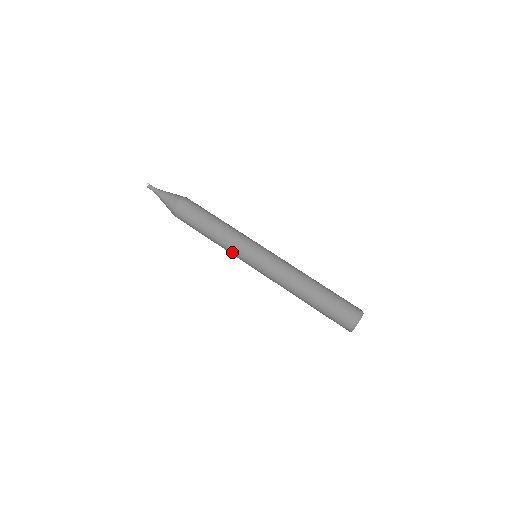
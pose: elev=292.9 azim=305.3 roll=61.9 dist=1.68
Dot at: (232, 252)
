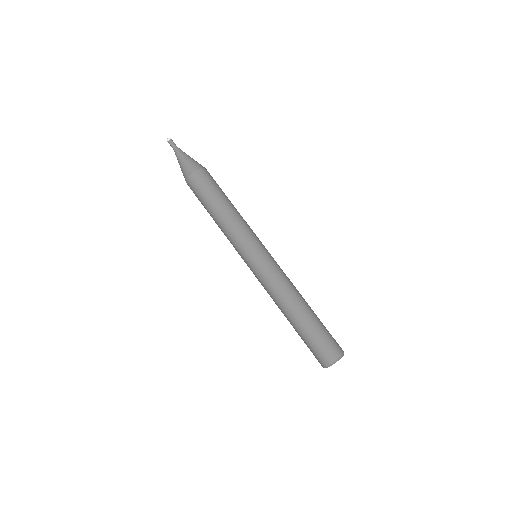
Dot at: (234, 242)
